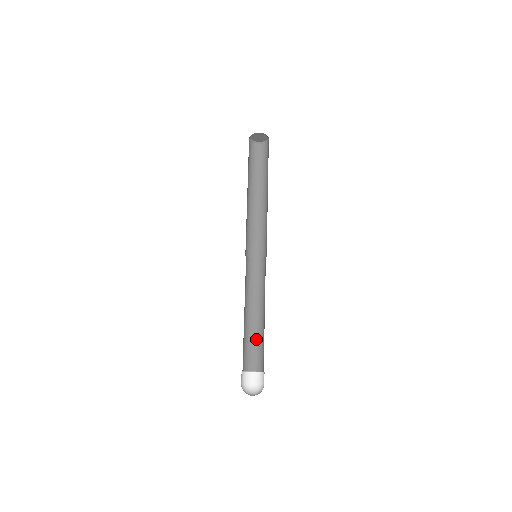
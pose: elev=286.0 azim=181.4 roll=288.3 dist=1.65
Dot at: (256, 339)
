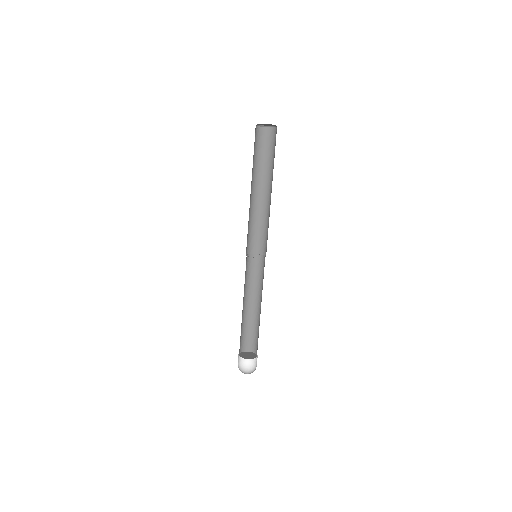
Dot at: (258, 328)
